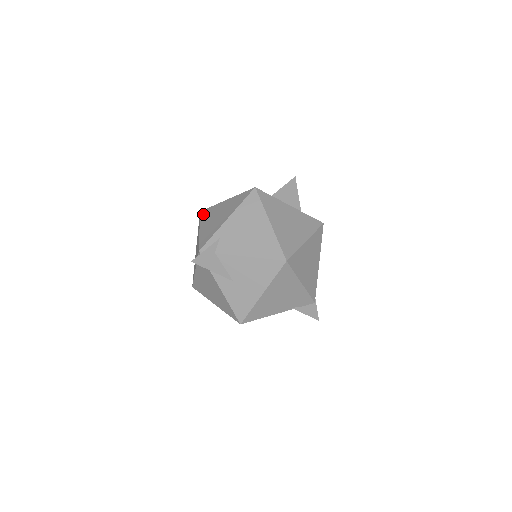
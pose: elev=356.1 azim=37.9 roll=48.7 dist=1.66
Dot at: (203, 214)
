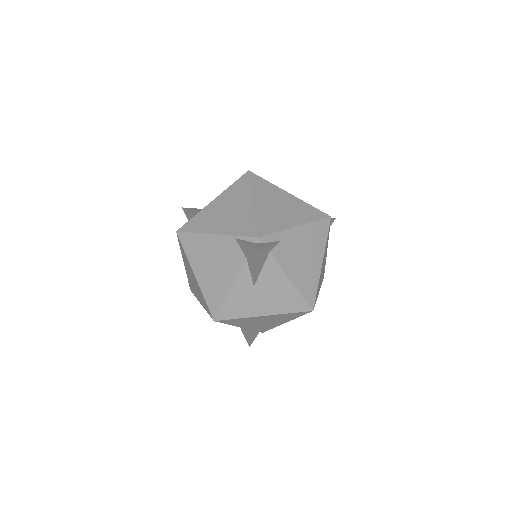
Dot at: (256, 180)
